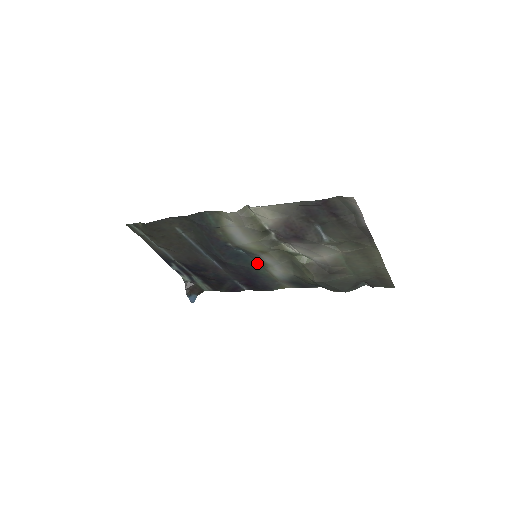
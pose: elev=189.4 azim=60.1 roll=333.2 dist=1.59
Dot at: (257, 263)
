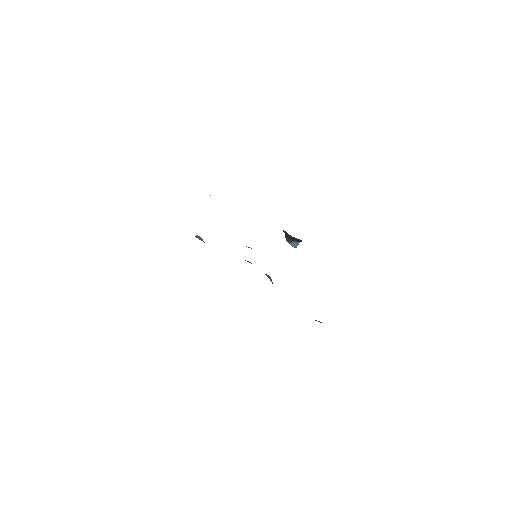
Dot at: occluded
